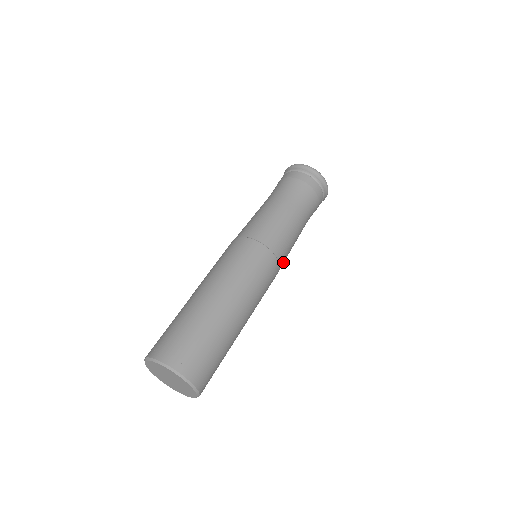
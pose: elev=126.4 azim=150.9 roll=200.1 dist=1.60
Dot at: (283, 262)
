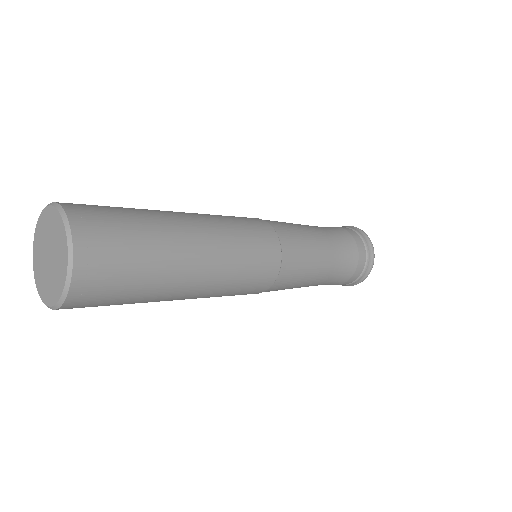
Dot at: (278, 287)
